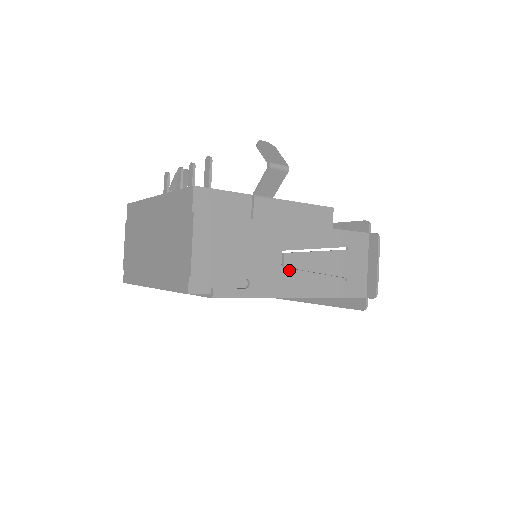
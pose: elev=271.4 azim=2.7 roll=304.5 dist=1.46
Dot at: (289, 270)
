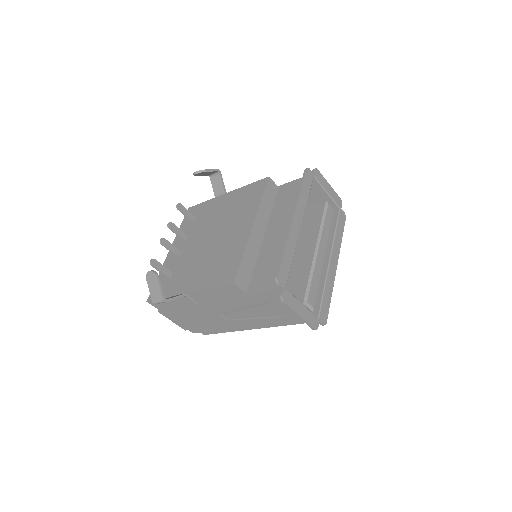
Dot at: occluded
